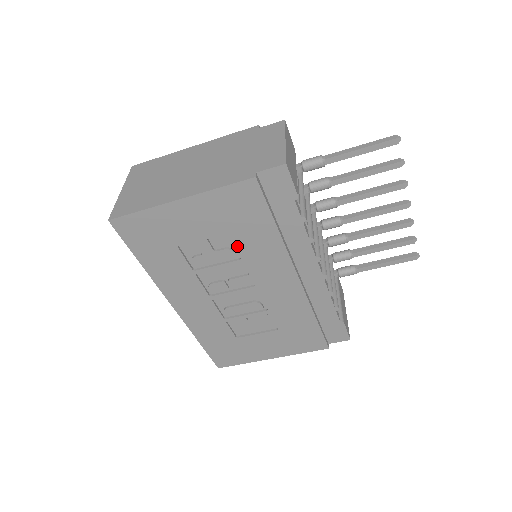
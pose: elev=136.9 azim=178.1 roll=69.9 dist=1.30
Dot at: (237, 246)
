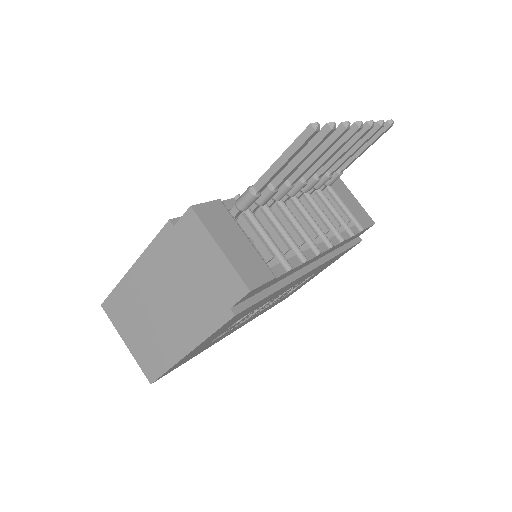
Dot at: (252, 311)
